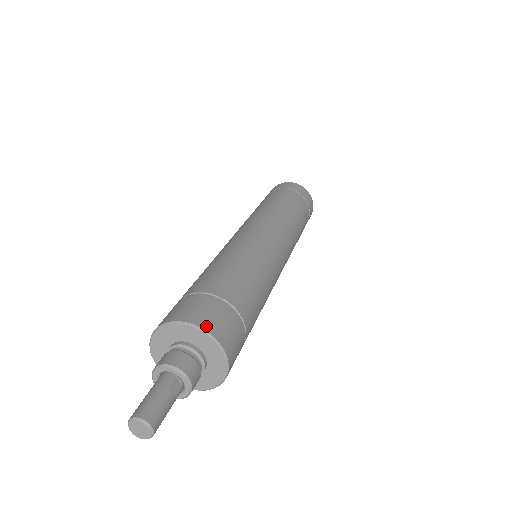
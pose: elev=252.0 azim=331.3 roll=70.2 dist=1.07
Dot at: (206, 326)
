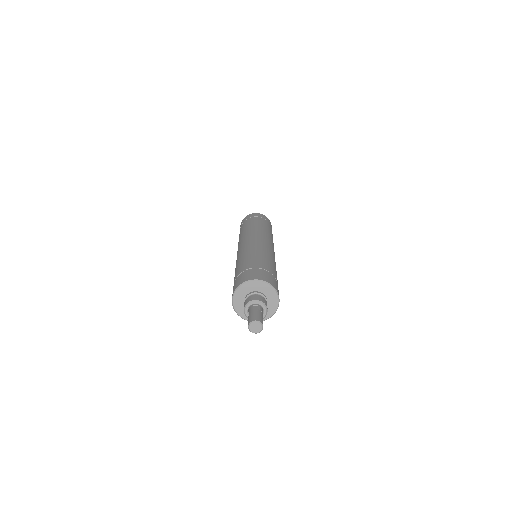
Dot at: (244, 281)
